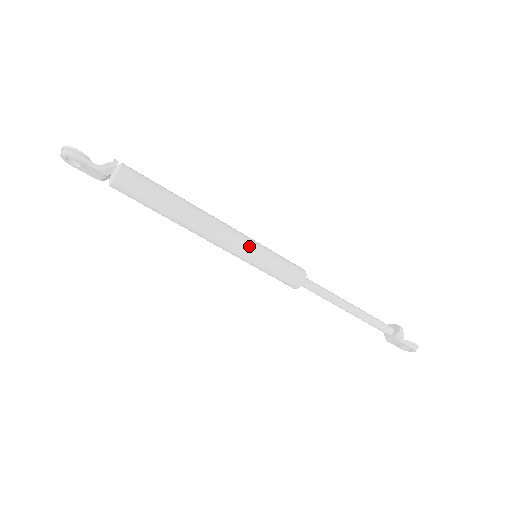
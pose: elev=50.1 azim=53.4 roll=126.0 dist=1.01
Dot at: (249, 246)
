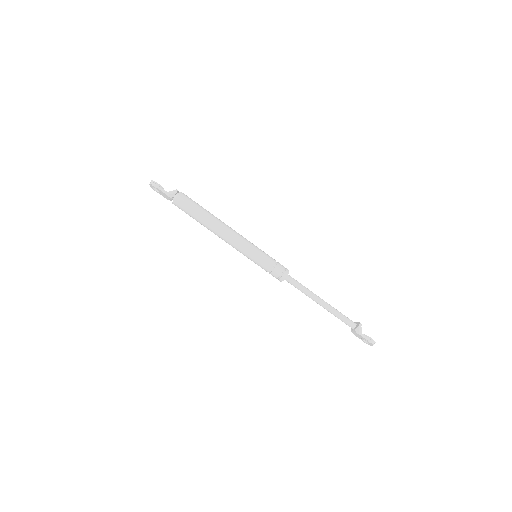
Dot at: (250, 248)
